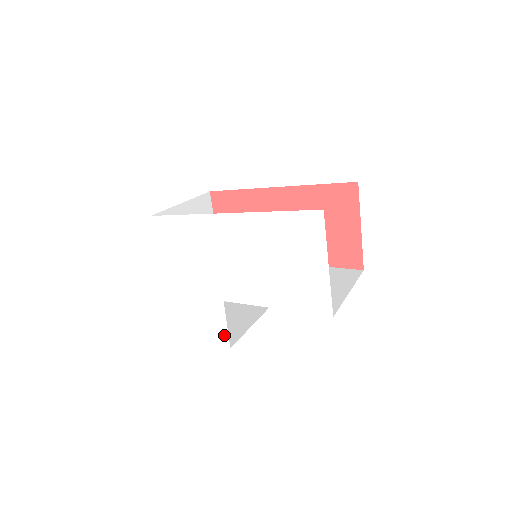
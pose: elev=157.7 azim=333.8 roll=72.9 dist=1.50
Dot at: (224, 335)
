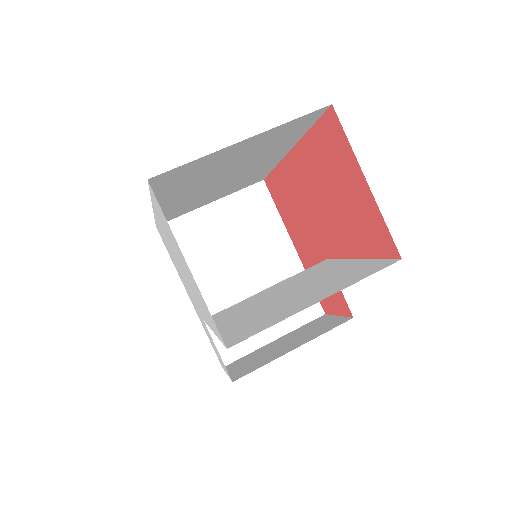
Dot at: occluded
